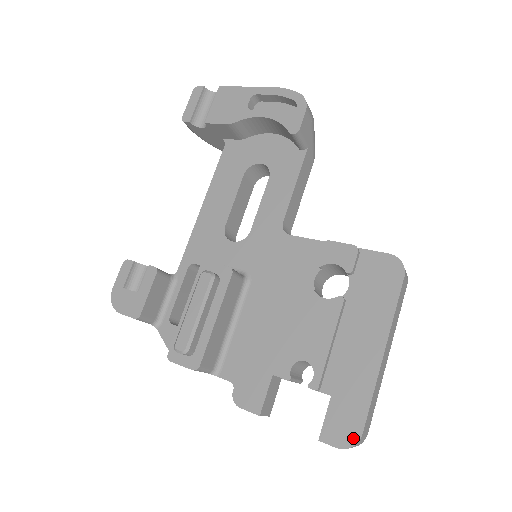
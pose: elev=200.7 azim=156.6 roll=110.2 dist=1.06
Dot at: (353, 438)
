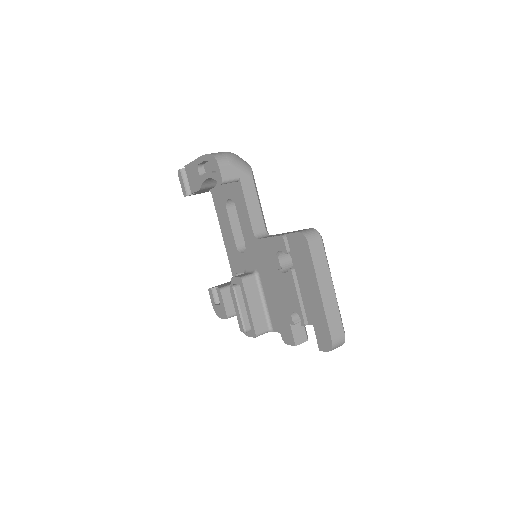
Dot at: (330, 345)
